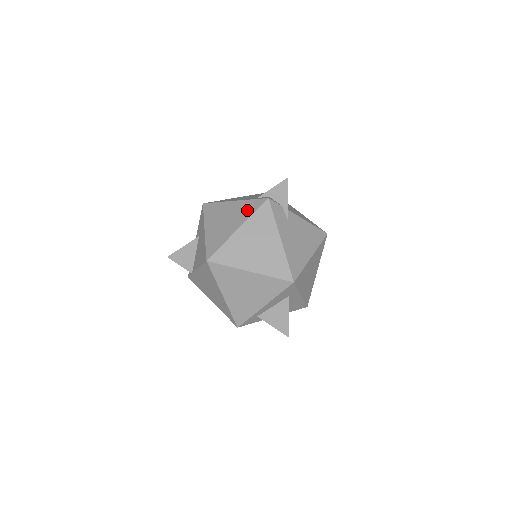
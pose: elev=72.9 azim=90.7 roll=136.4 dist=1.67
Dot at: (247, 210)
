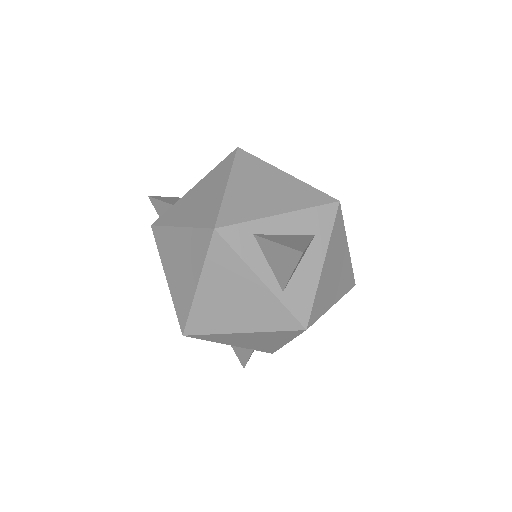
Dot at: occluded
